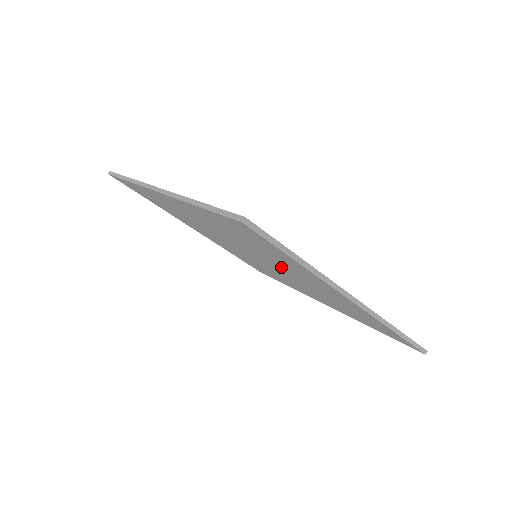
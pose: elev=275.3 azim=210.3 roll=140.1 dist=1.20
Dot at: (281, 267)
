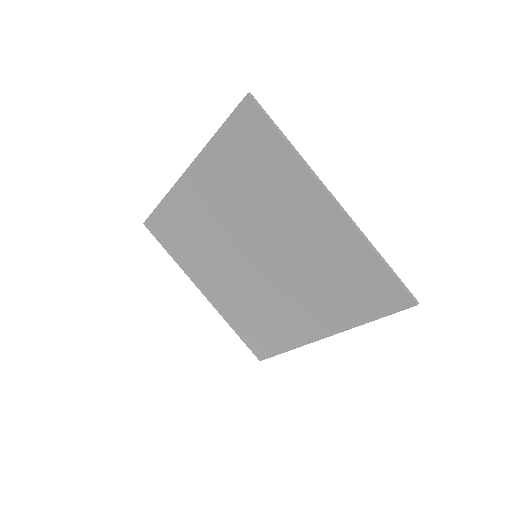
Dot at: (276, 224)
